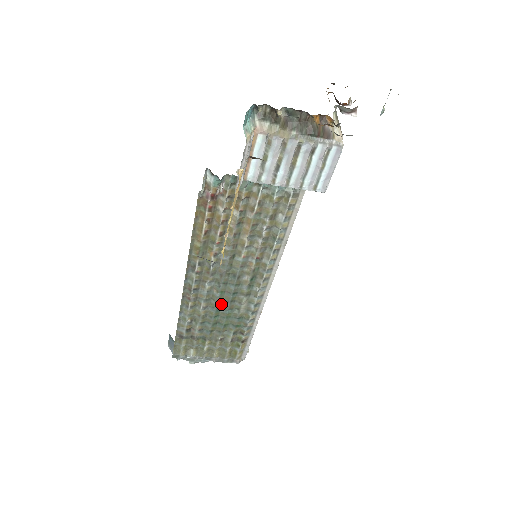
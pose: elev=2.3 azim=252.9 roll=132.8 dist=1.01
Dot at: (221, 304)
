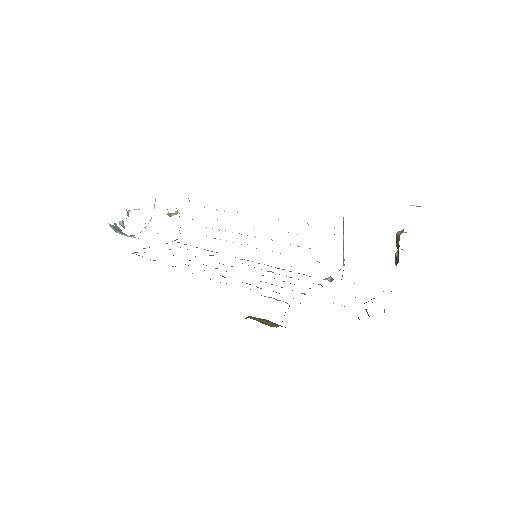
Dot at: occluded
